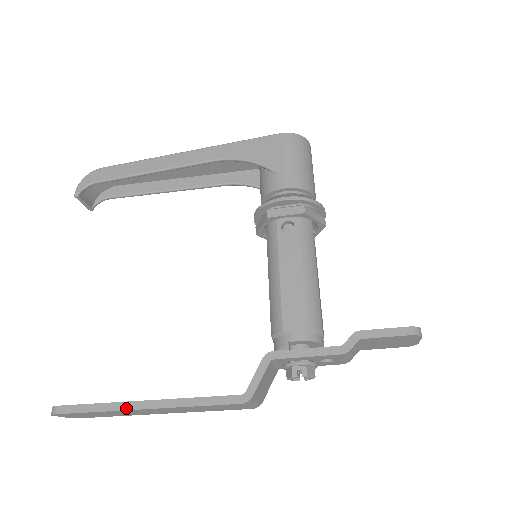
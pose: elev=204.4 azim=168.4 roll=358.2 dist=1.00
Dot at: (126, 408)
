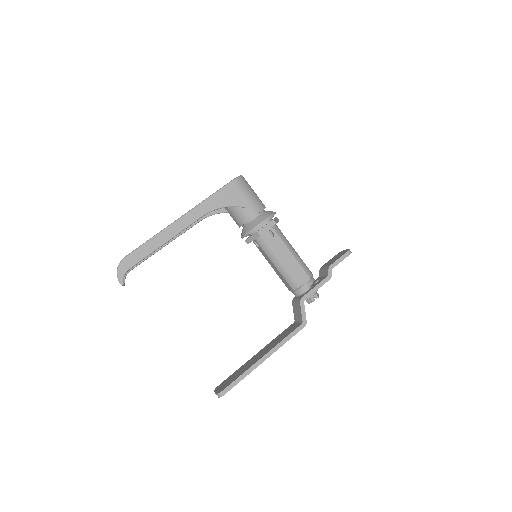
Dot at: (256, 366)
